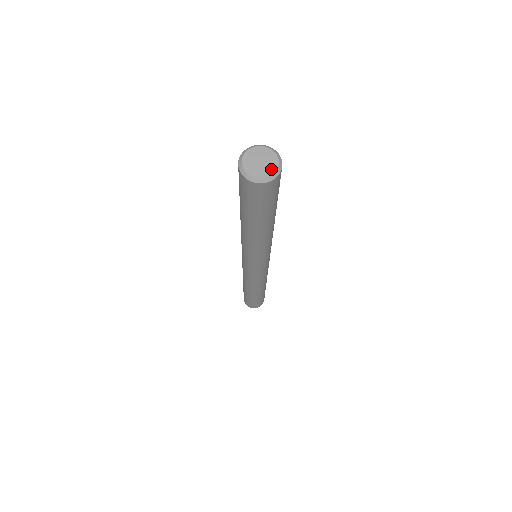
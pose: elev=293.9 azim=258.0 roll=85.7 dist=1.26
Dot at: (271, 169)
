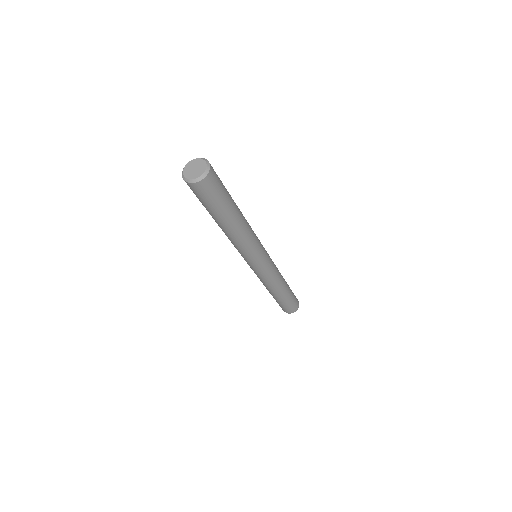
Dot at: (203, 169)
